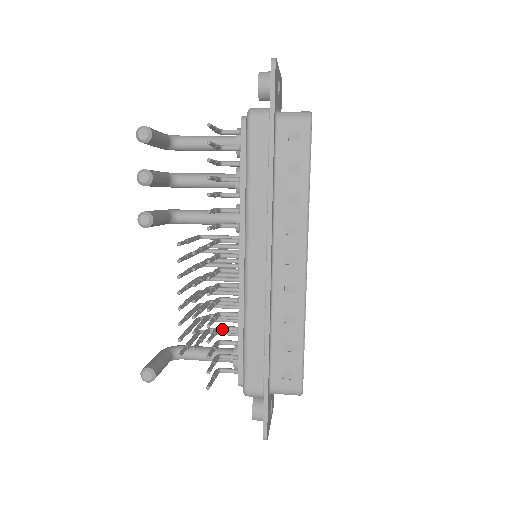
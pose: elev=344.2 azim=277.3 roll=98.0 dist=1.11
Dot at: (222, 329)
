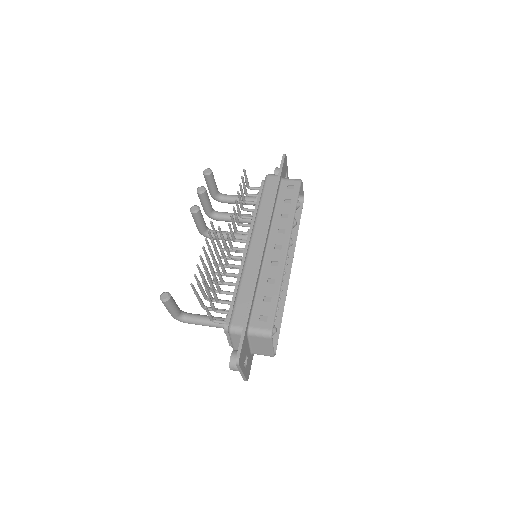
Dot at: (223, 292)
